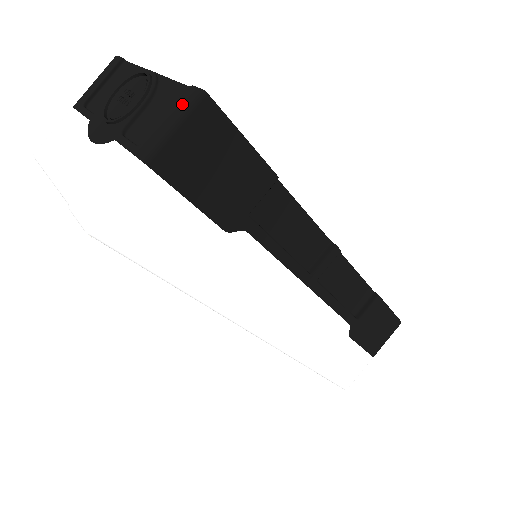
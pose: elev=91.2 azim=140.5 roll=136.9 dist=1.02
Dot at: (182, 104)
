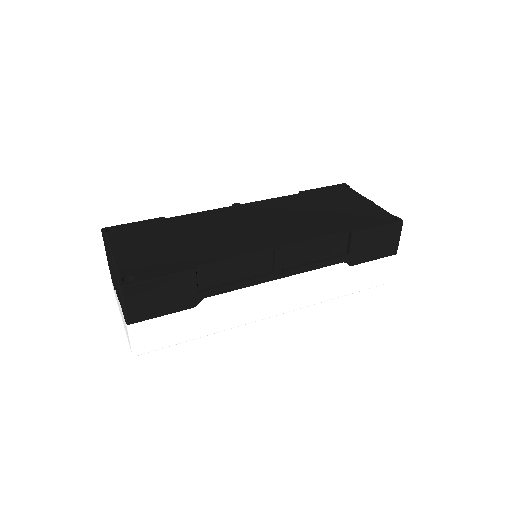
Dot at: (119, 293)
